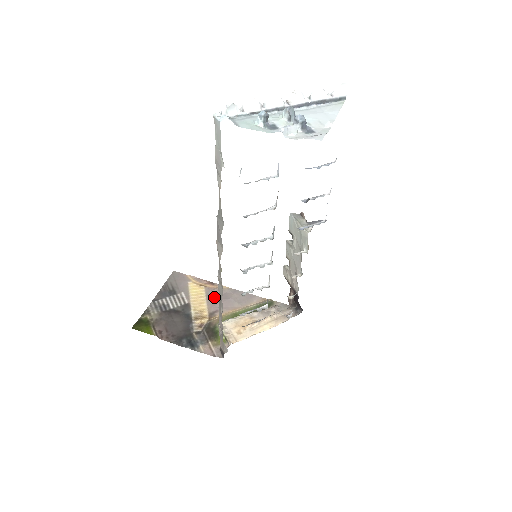
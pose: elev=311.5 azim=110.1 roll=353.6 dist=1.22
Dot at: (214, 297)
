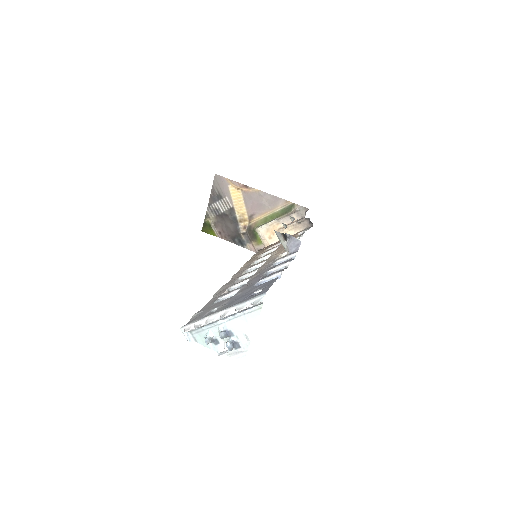
Dot at: (250, 201)
